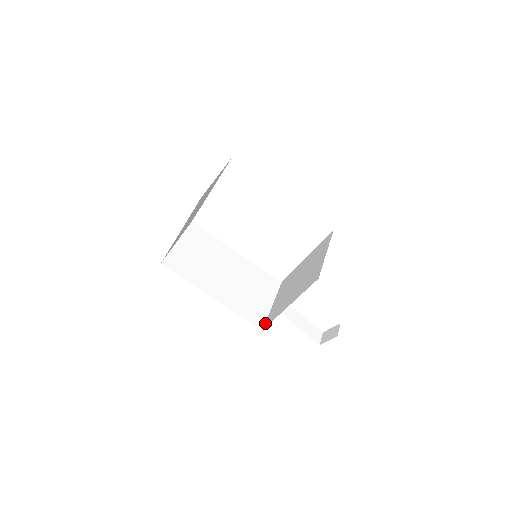
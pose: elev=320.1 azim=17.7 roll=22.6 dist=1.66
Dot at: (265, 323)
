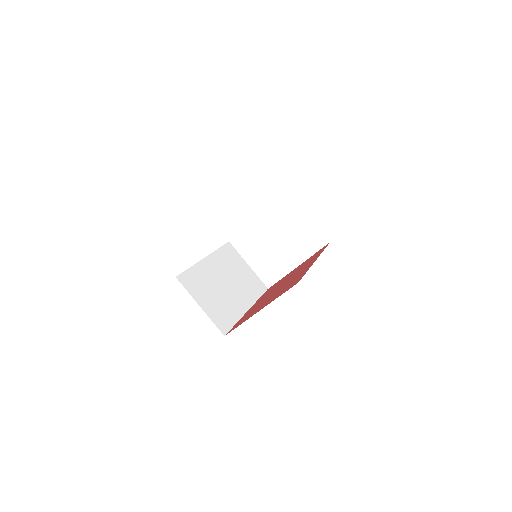
Dot at: (264, 283)
